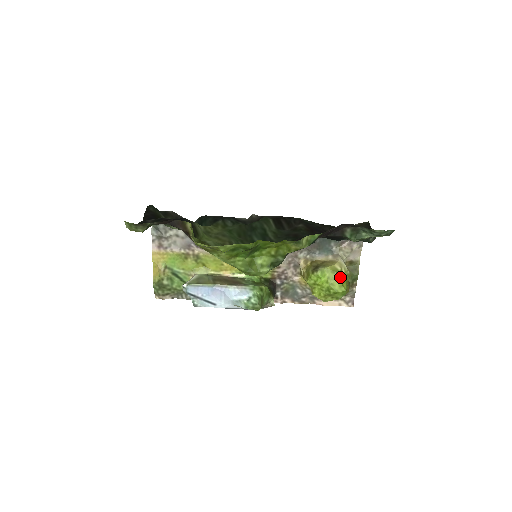
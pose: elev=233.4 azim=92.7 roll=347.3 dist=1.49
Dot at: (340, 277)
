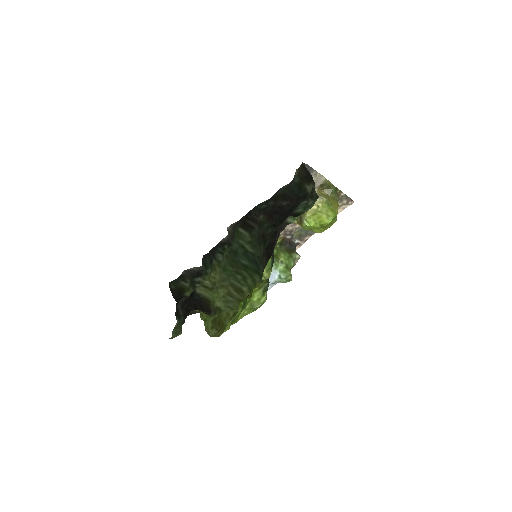
Dot at: (322, 211)
